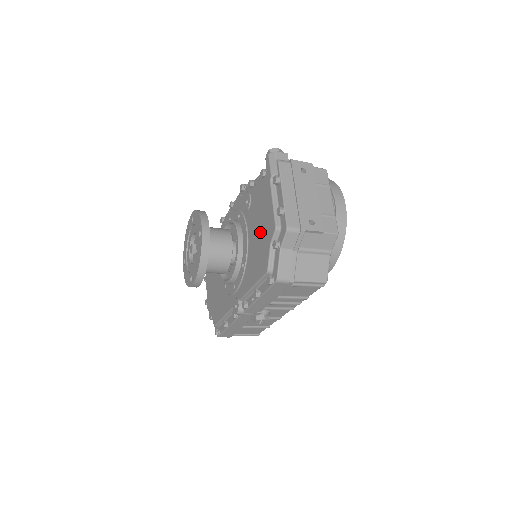
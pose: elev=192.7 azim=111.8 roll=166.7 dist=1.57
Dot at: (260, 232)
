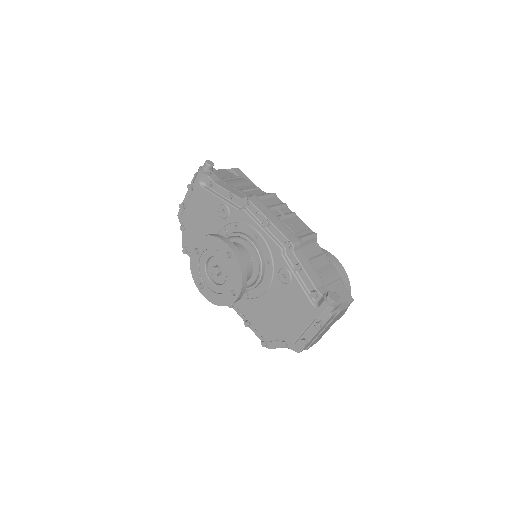
Dot at: (279, 317)
